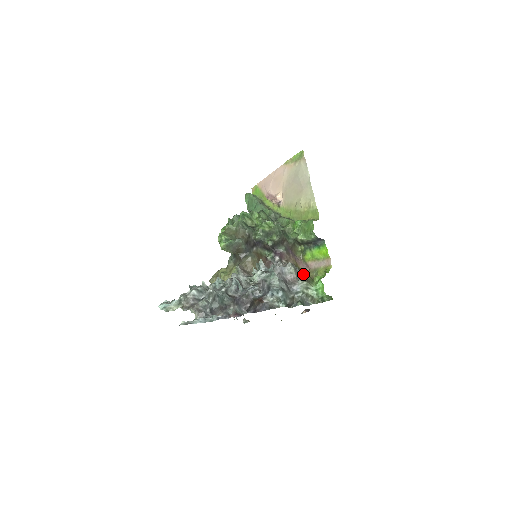
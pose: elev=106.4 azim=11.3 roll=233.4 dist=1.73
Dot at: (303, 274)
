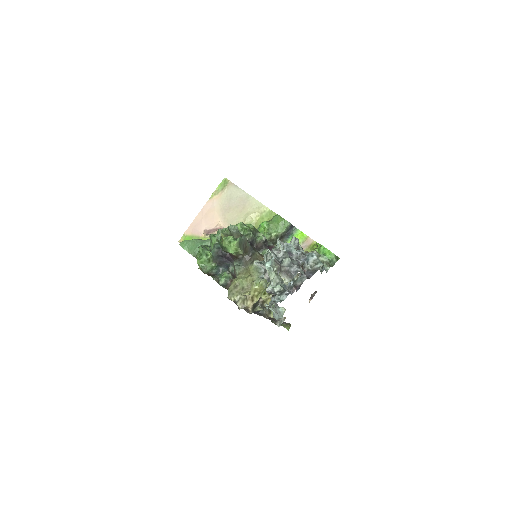
Dot at: occluded
